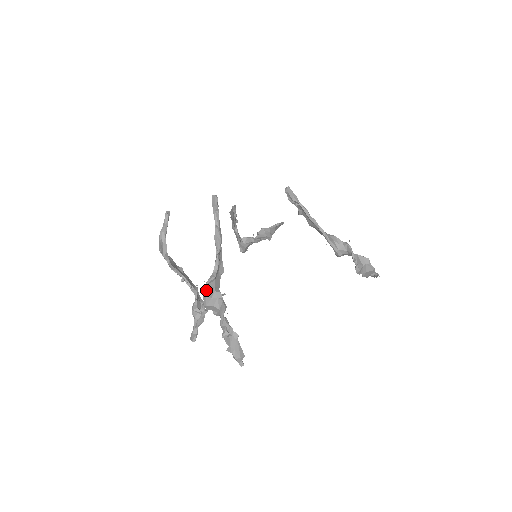
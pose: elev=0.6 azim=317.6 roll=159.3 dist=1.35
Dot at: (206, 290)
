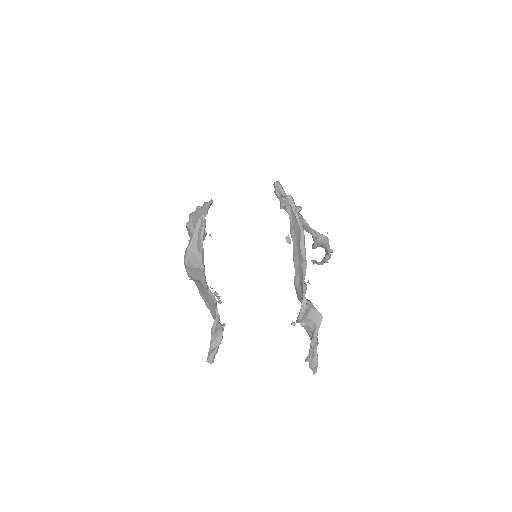
Dot at: occluded
